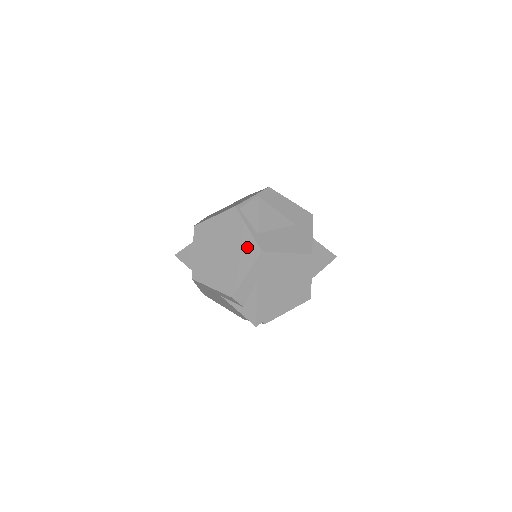
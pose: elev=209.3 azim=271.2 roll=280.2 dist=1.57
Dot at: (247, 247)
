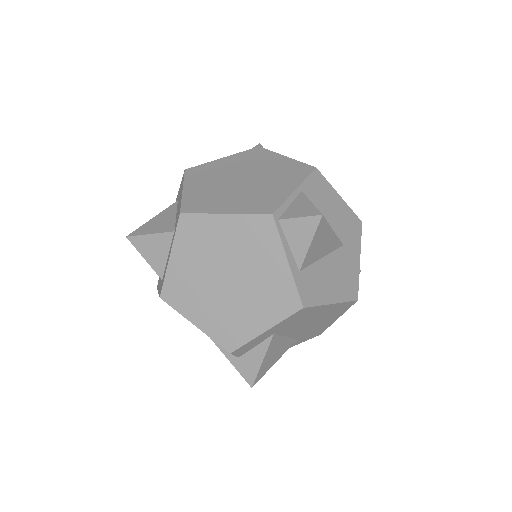
Dot at: (278, 291)
